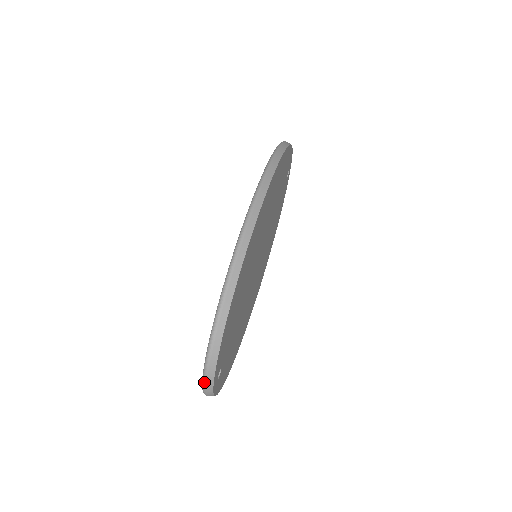
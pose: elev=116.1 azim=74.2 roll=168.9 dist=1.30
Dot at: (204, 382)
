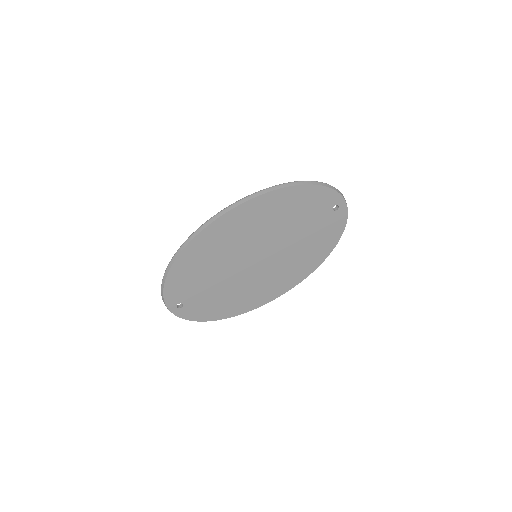
Dot at: occluded
